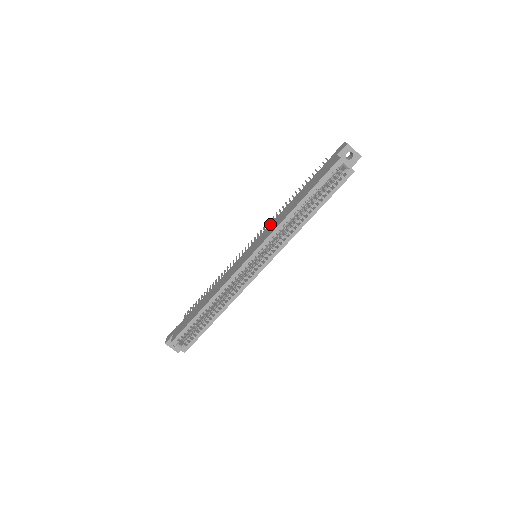
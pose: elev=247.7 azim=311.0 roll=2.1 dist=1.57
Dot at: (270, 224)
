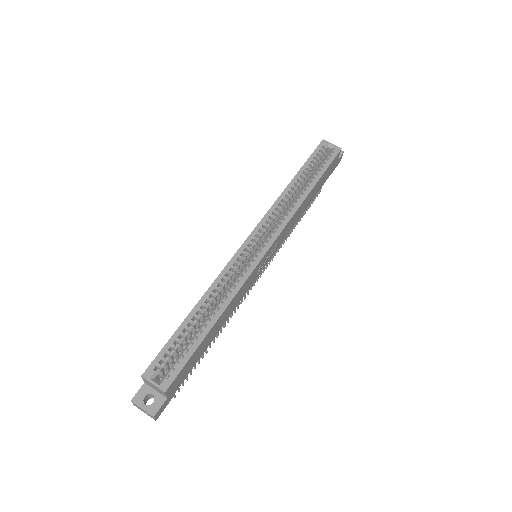
Dot at: occluded
